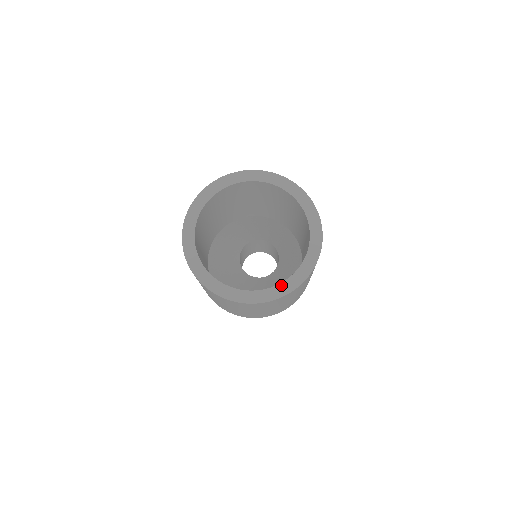
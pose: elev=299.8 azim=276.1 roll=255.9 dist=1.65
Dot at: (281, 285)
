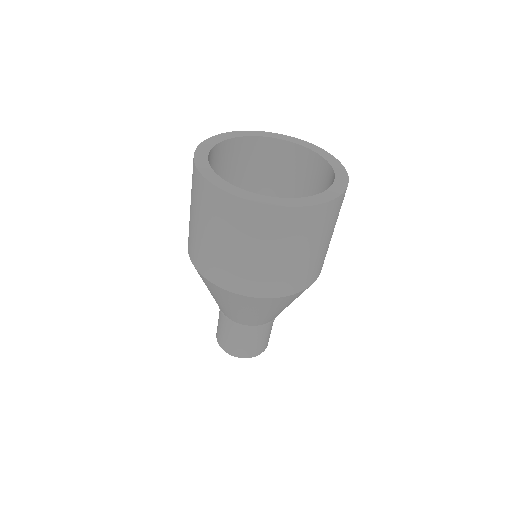
Dot at: (301, 199)
